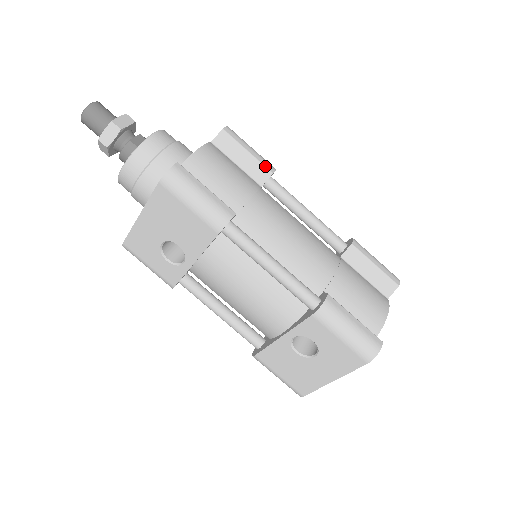
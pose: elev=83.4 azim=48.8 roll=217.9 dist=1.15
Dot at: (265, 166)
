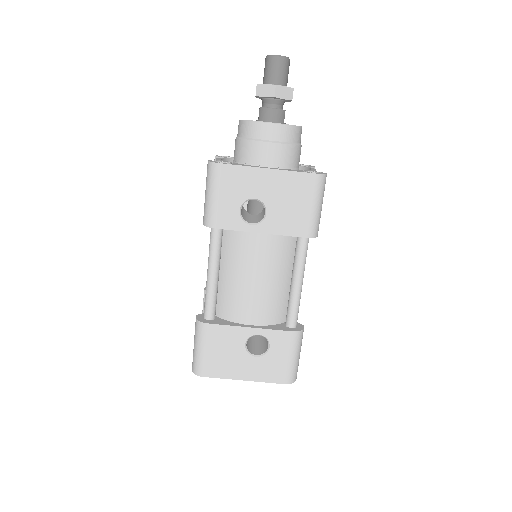
Dot at: occluded
